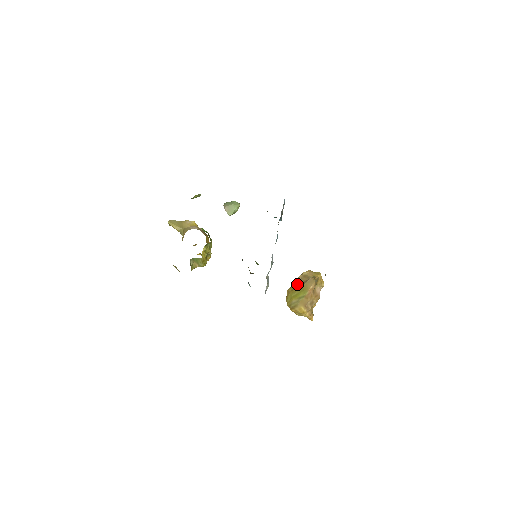
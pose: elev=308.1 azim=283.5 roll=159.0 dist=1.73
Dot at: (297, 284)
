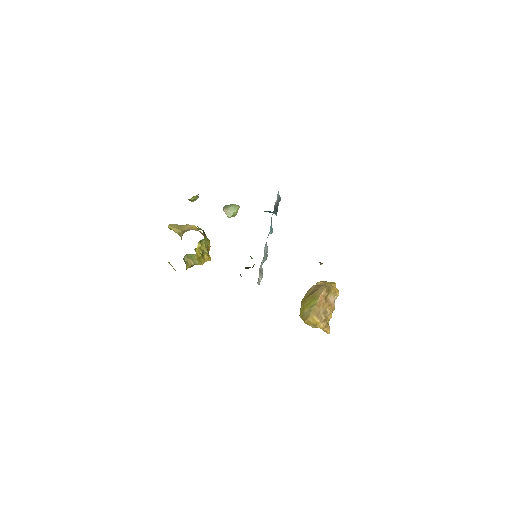
Dot at: (309, 293)
